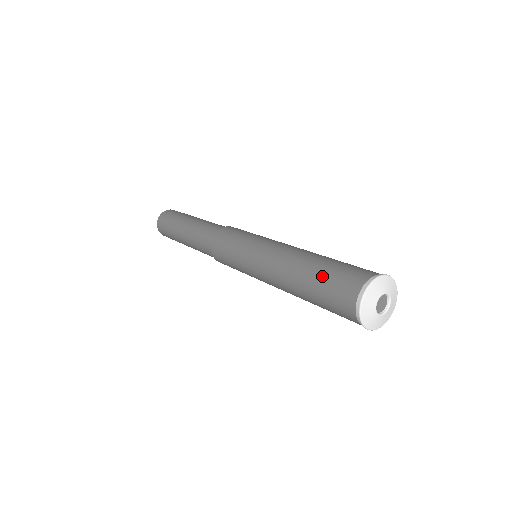
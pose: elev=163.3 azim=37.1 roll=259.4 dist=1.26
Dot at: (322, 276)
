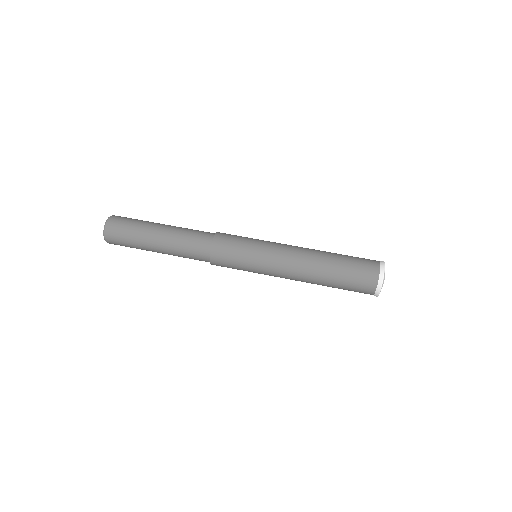
Dot at: occluded
